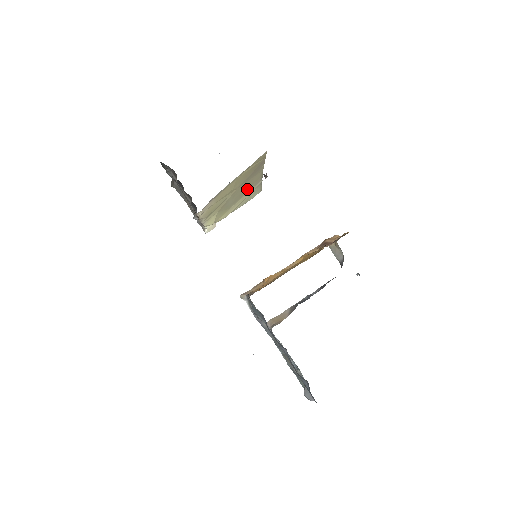
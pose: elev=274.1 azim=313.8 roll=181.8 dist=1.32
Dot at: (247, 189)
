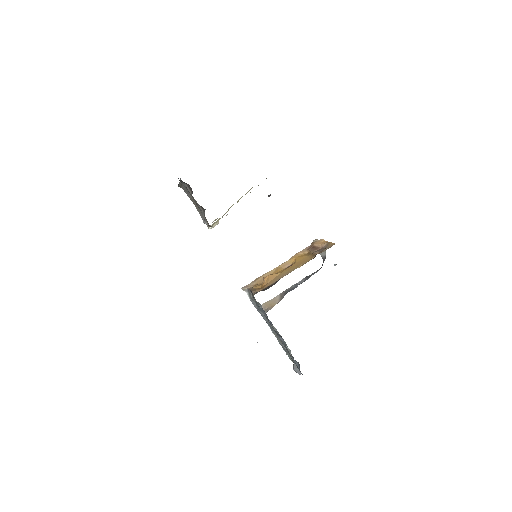
Dot at: occluded
